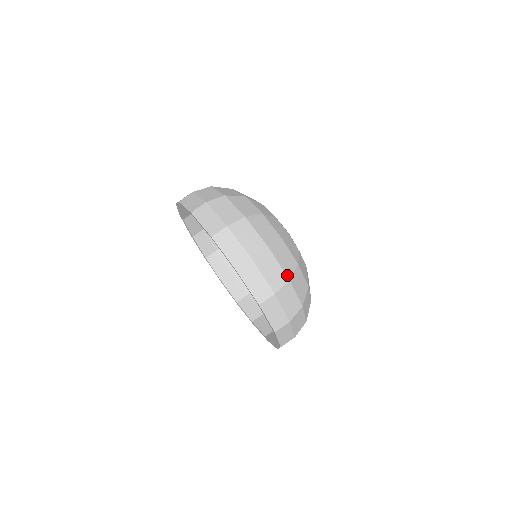
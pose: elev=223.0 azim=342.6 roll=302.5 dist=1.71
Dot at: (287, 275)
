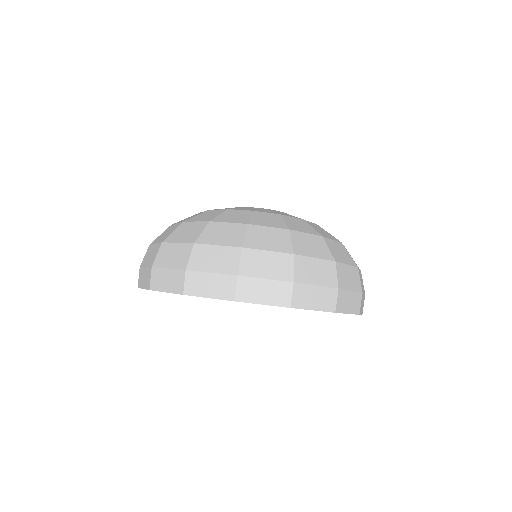
Dot at: (329, 259)
